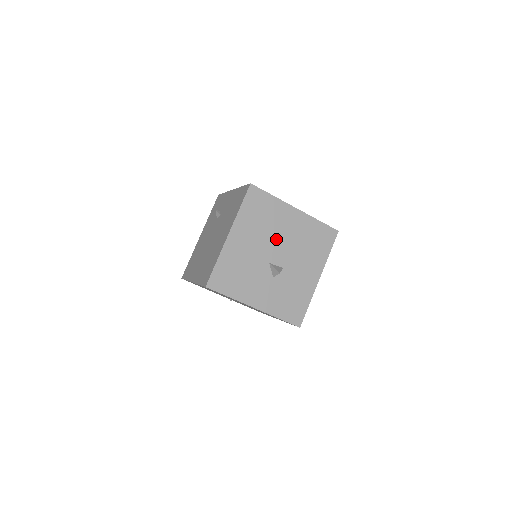
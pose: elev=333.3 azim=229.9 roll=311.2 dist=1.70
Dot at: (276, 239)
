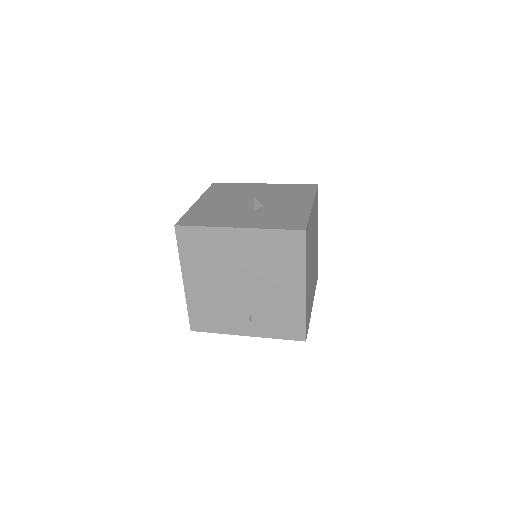
Dot at: (249, 197)
